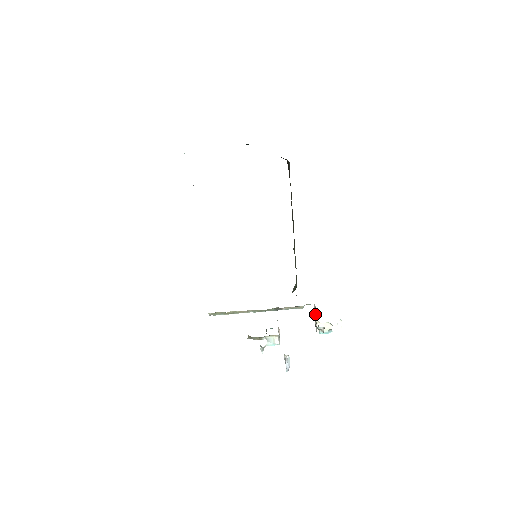
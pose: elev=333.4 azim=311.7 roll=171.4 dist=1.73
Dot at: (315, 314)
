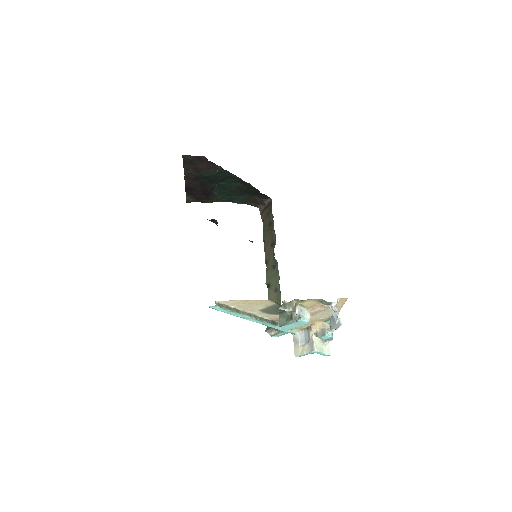
Dot at: (301, 342)
